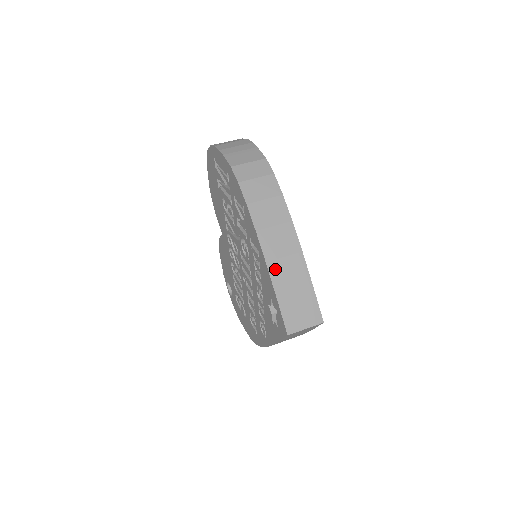
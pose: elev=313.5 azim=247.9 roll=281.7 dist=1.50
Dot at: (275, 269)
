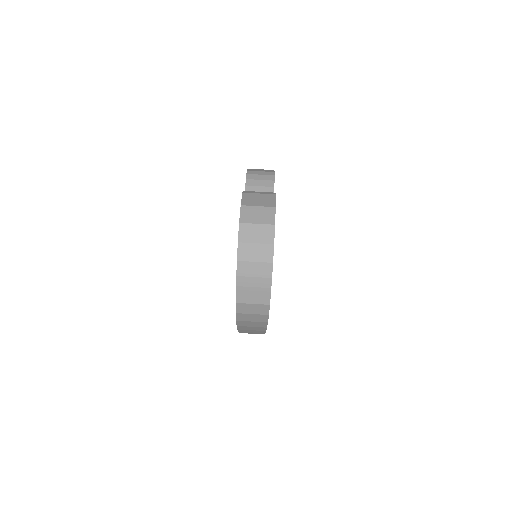
Dot at: (243, 330)
